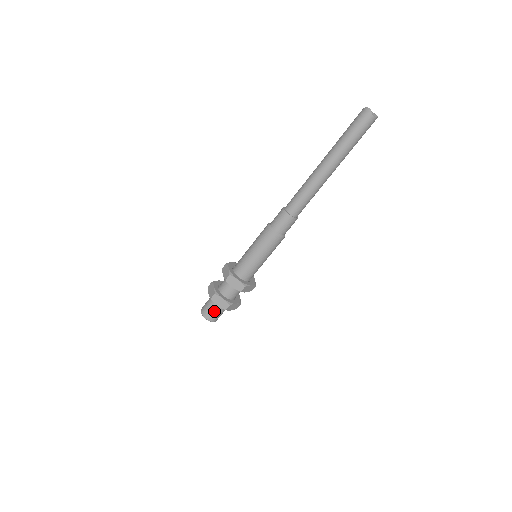
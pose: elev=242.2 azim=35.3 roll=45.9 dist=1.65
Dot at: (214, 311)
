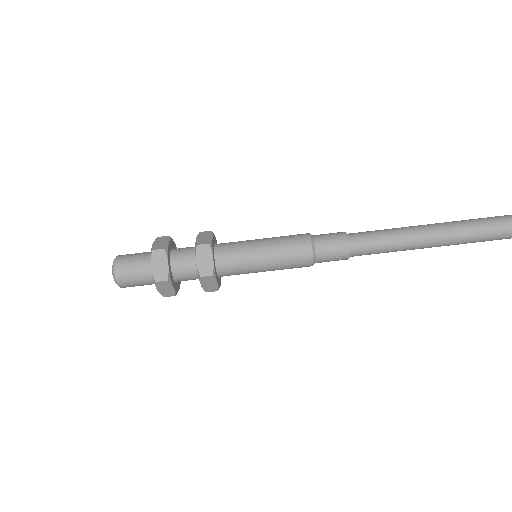
Dot at: (136, 271)
